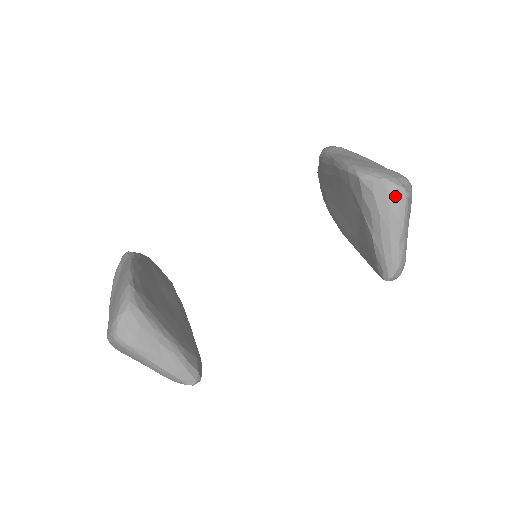
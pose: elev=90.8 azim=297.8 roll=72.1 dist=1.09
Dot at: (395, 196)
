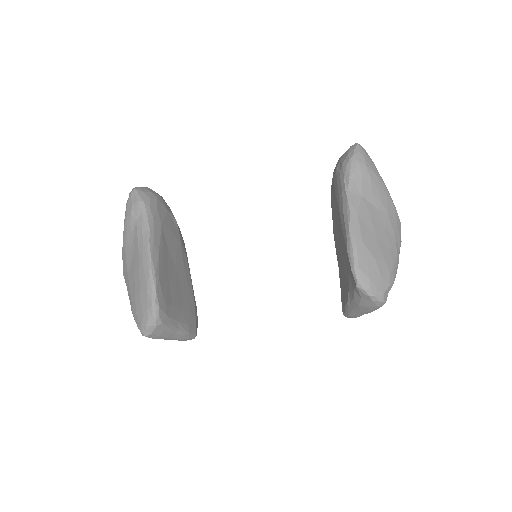
Dot at: (375, 306)
